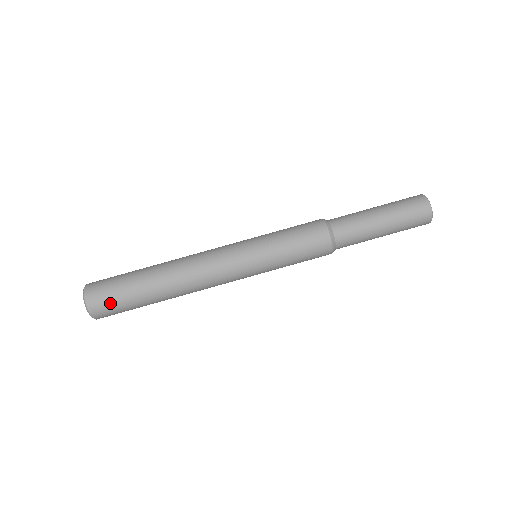
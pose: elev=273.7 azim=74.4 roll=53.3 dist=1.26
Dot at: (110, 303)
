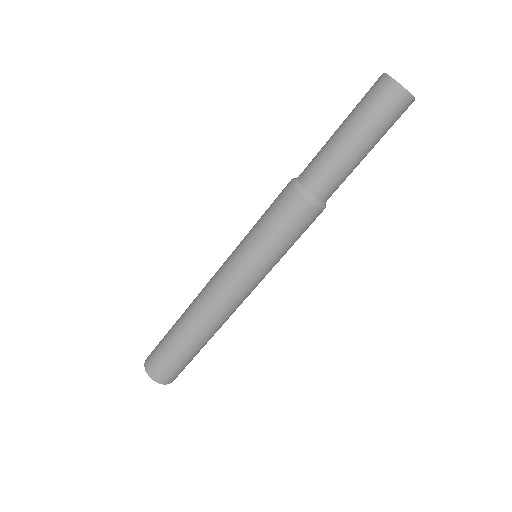
Dot at: (176, 372)
